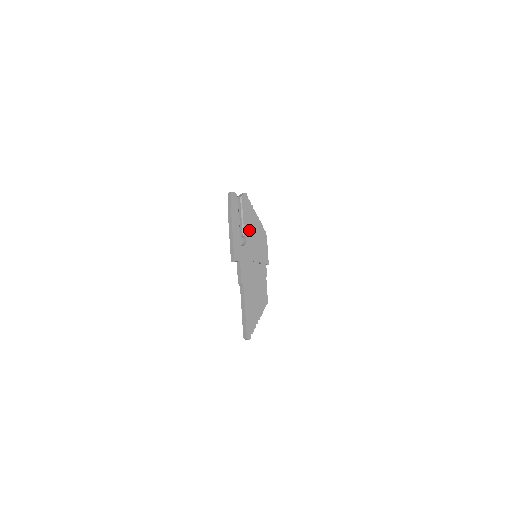
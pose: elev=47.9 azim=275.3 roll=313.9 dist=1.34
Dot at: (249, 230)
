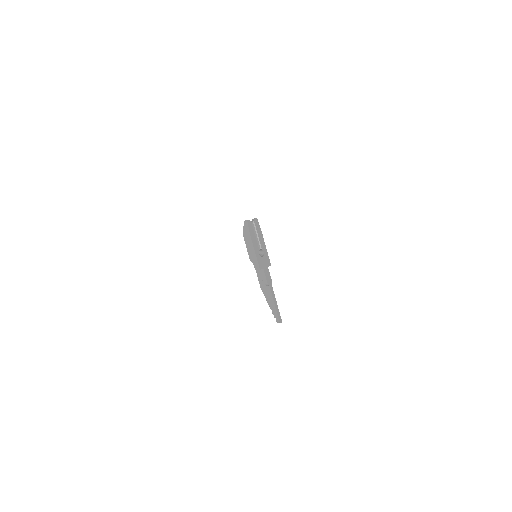
Dot at: (264, 244)
